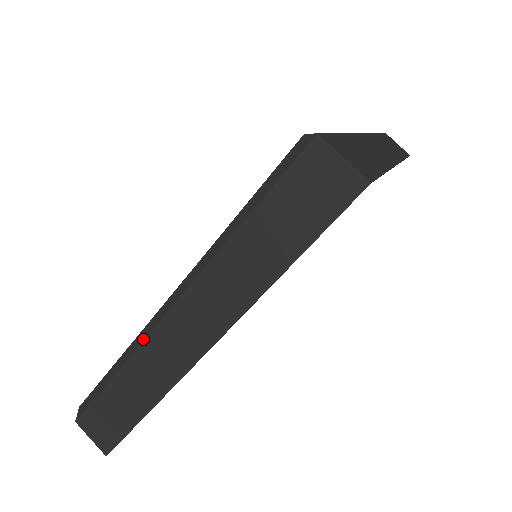
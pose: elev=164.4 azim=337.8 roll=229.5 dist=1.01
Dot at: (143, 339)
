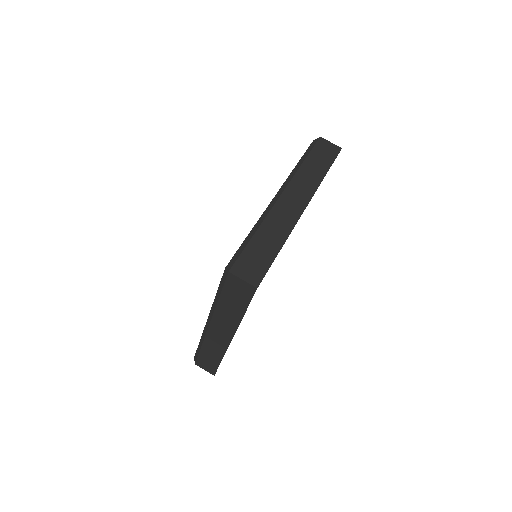
Dot at: (204, 336)
